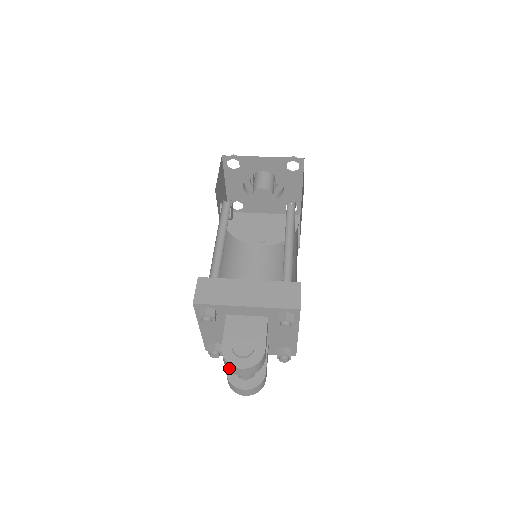
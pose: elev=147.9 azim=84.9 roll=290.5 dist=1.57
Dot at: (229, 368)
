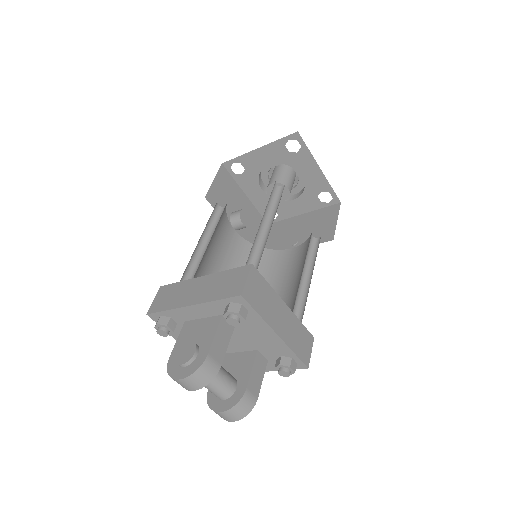
Dot at: occluded
